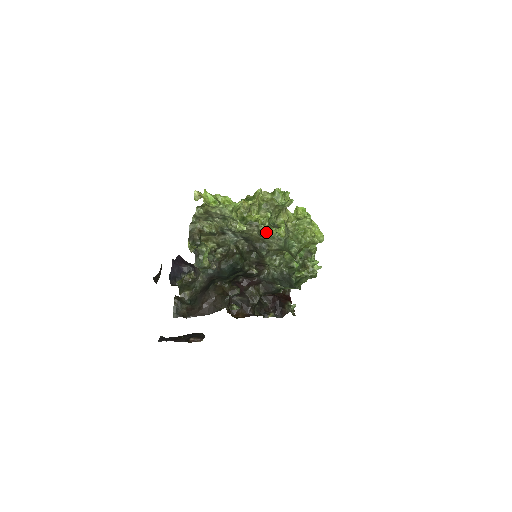
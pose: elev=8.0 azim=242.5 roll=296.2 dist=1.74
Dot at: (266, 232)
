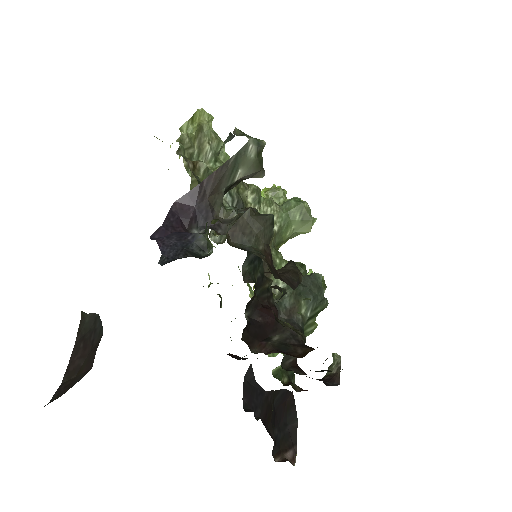
Dot at: (260, 195)
